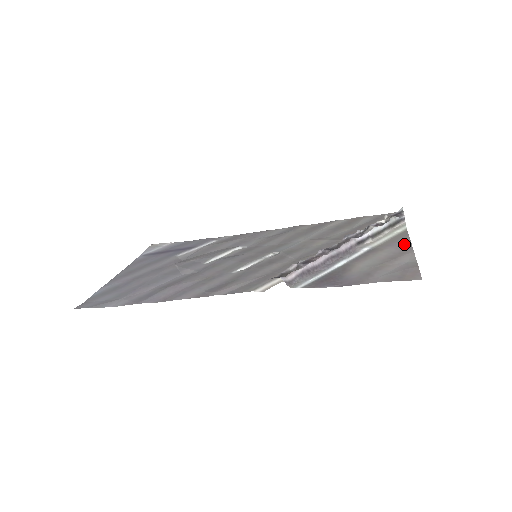
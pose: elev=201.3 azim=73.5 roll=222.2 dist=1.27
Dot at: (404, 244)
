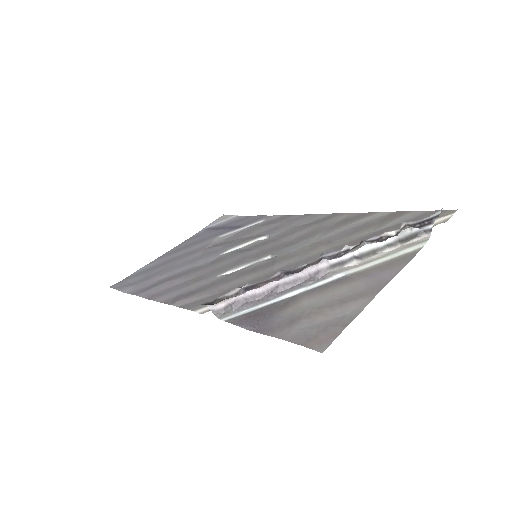
Dot at: (383, 278)
